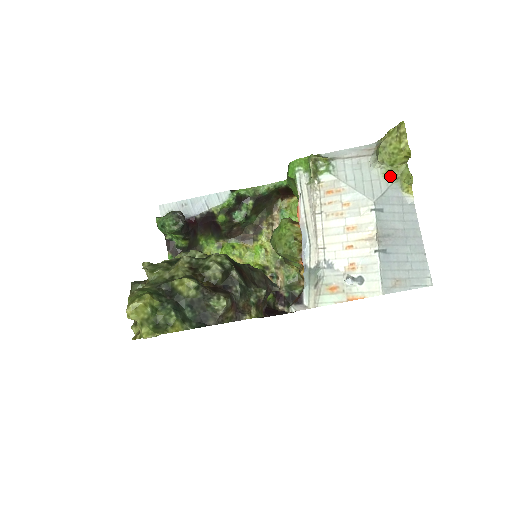
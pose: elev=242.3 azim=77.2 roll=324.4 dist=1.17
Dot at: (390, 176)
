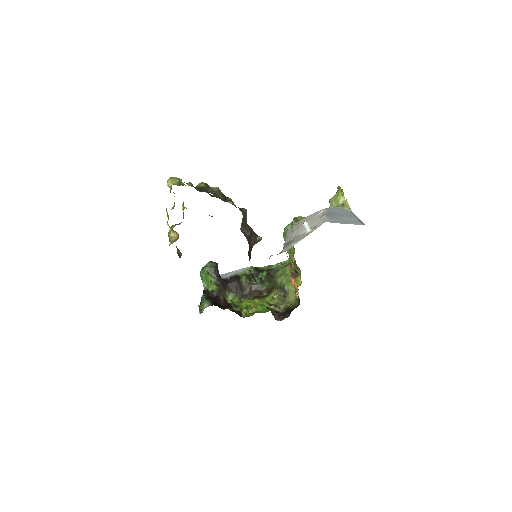
Dot at: occluded
